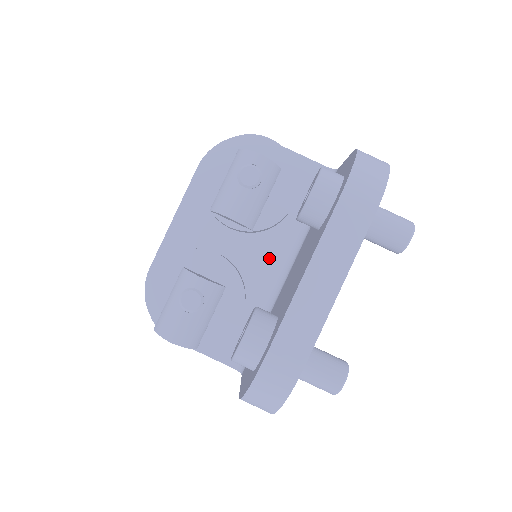
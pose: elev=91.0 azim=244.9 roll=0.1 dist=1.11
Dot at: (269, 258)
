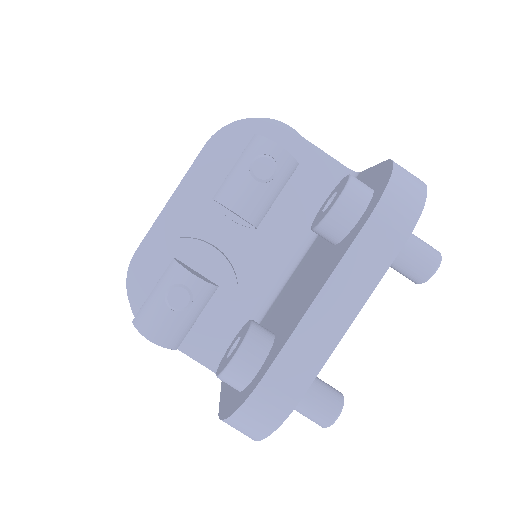
Dot at: (269, 259)
